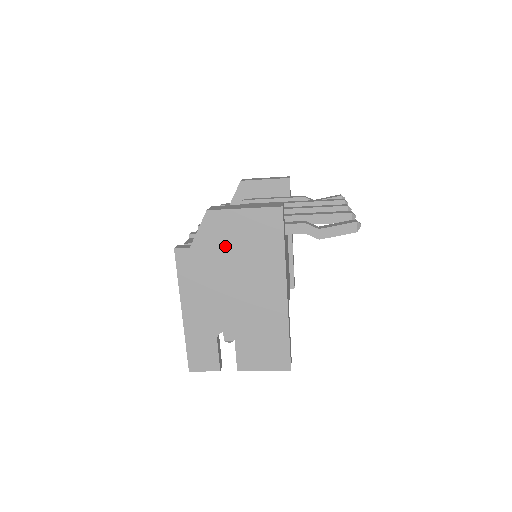
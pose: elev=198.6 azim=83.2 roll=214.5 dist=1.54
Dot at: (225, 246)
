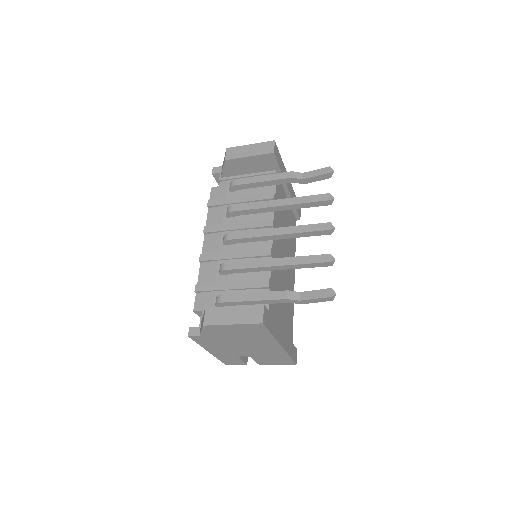
Dot at: (226, 335)
